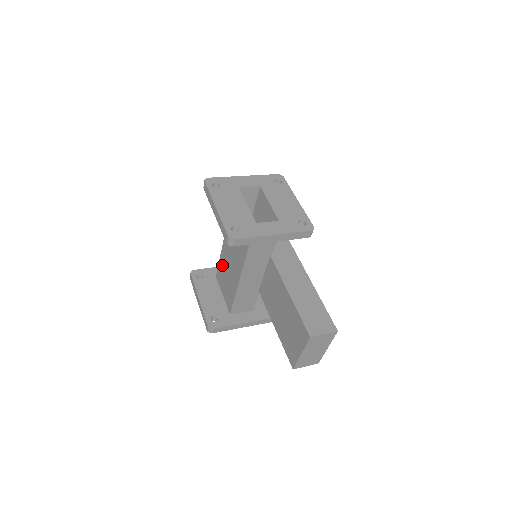
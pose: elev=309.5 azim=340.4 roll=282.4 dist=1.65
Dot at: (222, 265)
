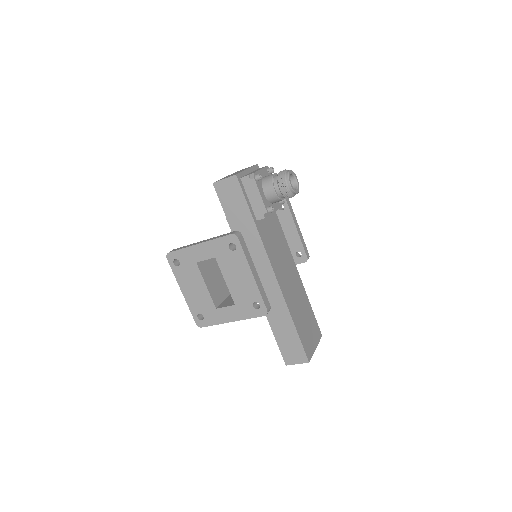
Dot at: occluded
